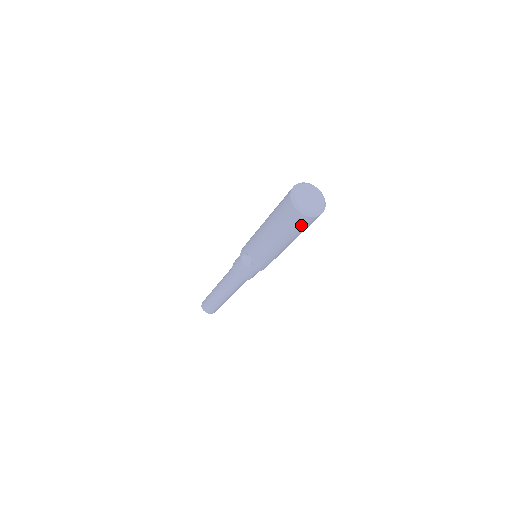
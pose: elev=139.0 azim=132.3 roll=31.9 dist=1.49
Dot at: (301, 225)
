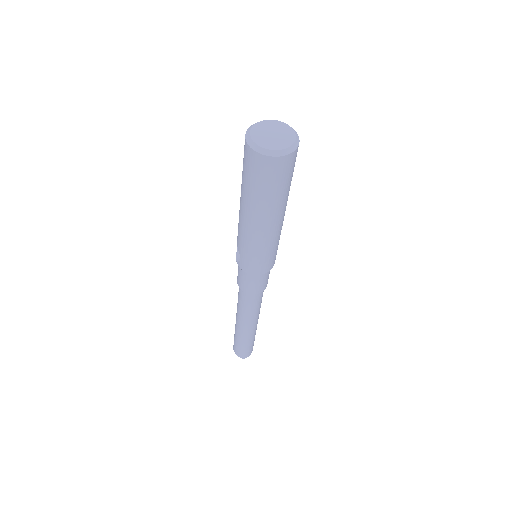
Dot at: (258, 173)
